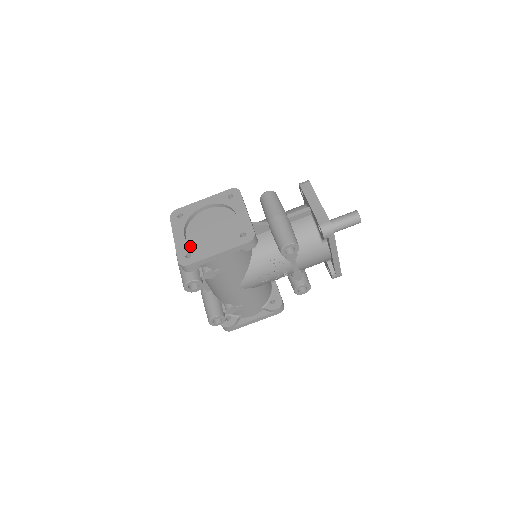
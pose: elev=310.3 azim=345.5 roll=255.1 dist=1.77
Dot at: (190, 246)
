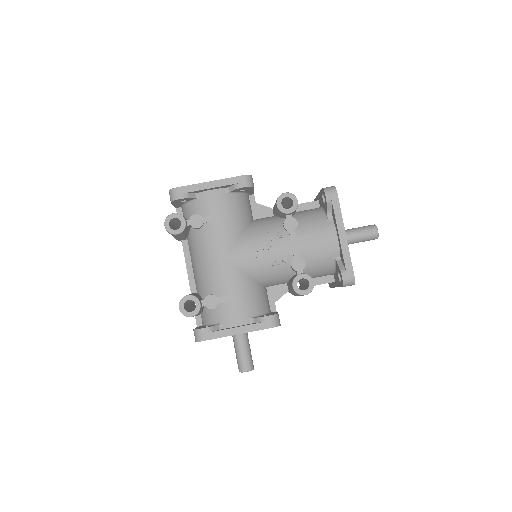
Dot at: occluded
